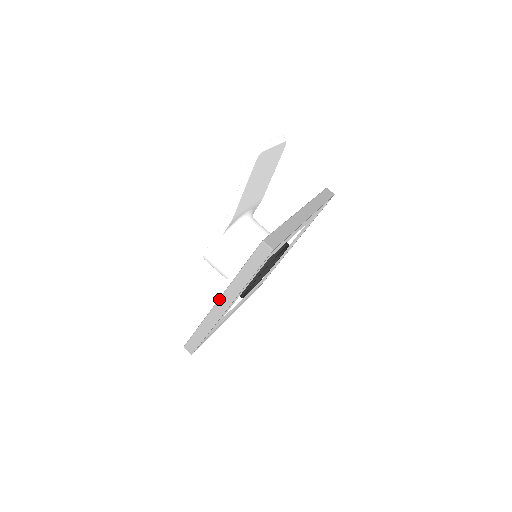
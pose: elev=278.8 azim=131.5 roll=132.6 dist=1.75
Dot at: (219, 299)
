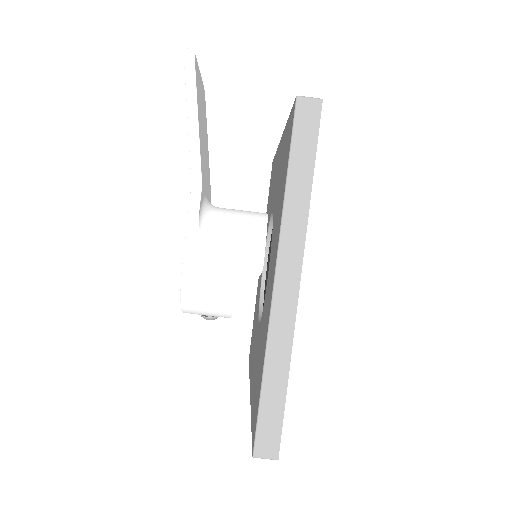
Dot at: (275, 275)
